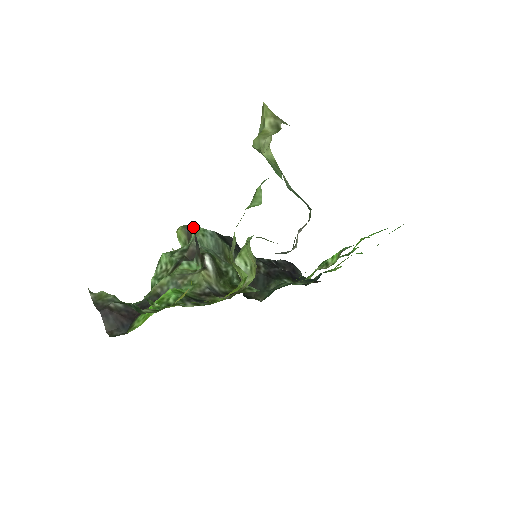
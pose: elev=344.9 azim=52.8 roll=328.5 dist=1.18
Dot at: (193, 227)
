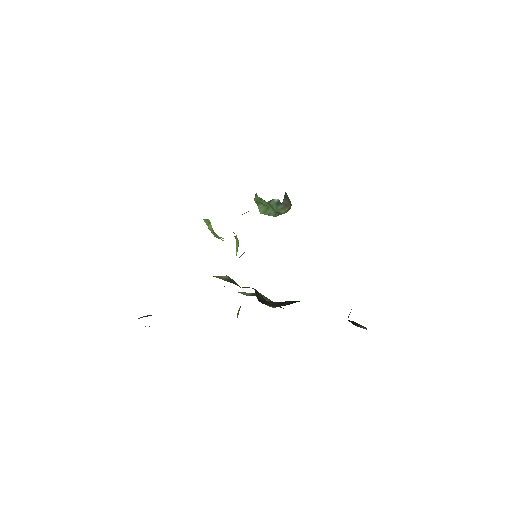
Dot at: occluded
